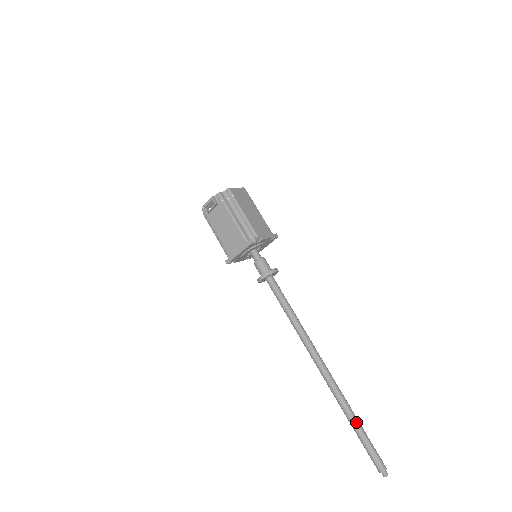
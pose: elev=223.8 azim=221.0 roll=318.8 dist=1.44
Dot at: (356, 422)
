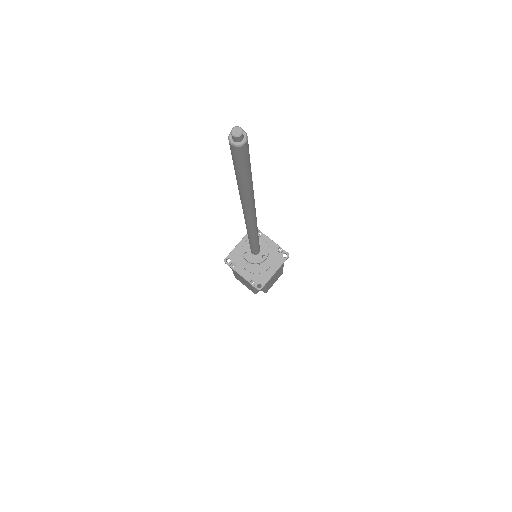
Dot at: occluded
